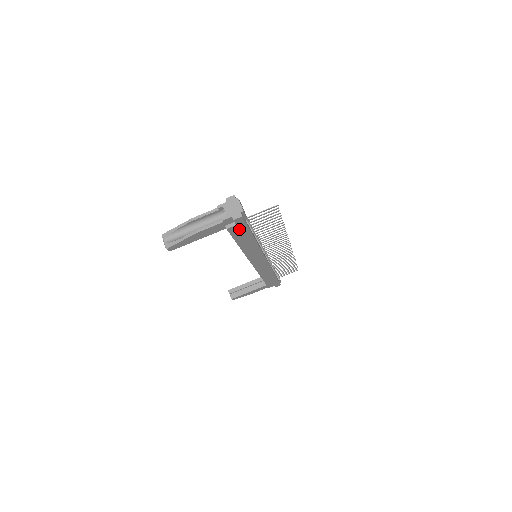
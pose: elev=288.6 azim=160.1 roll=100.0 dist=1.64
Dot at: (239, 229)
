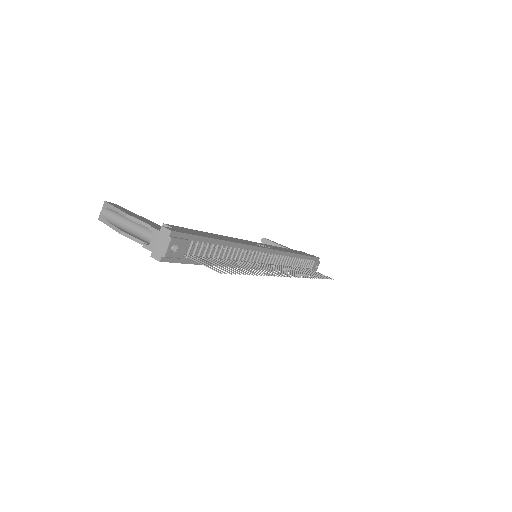
Dot at: occluded
